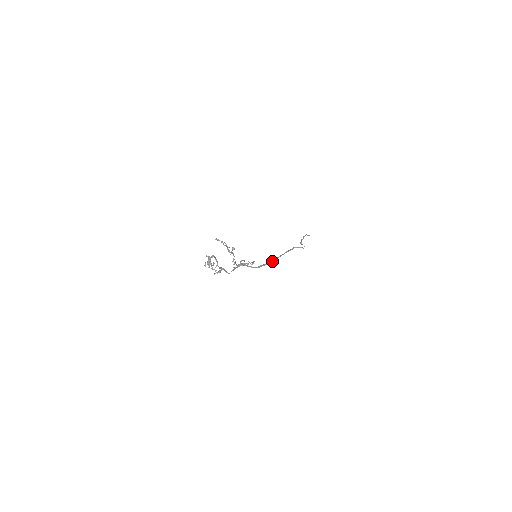
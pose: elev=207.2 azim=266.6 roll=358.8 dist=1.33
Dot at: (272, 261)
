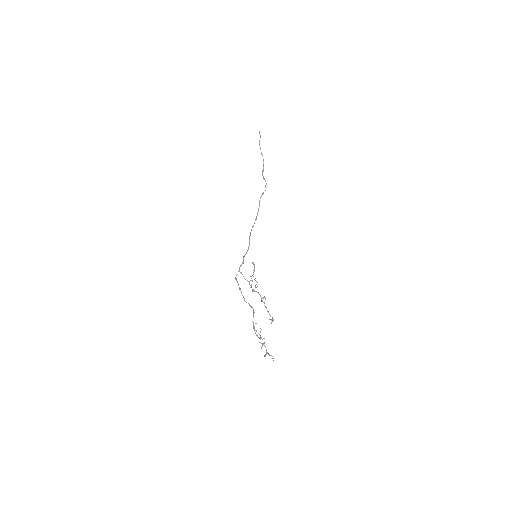
Dot at: occluded
